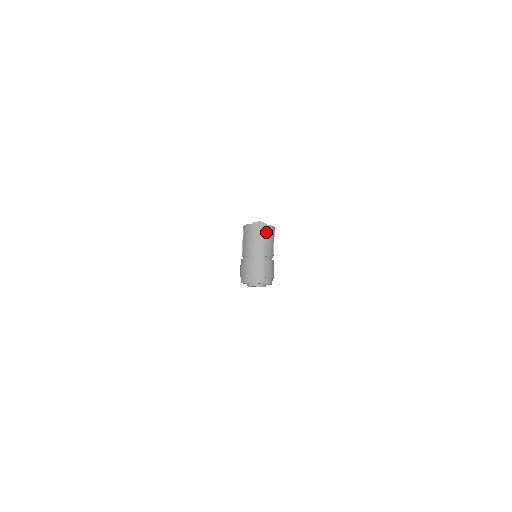
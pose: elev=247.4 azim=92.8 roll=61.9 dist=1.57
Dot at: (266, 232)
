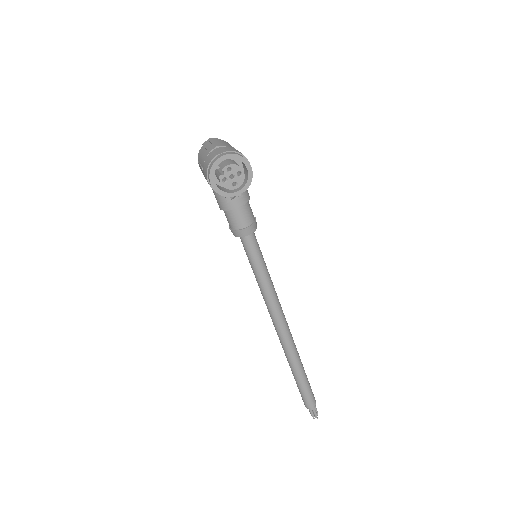
Dot at: (220, 141)
